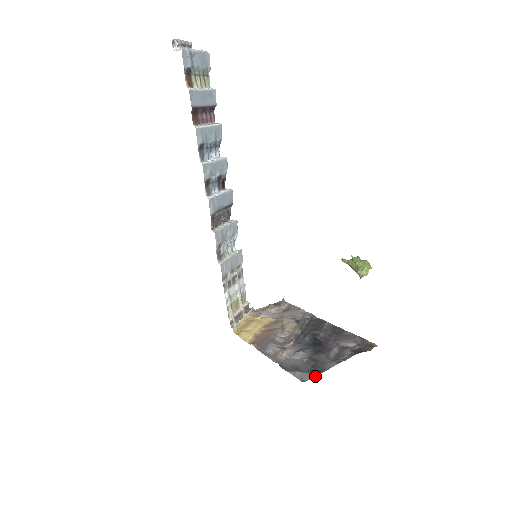
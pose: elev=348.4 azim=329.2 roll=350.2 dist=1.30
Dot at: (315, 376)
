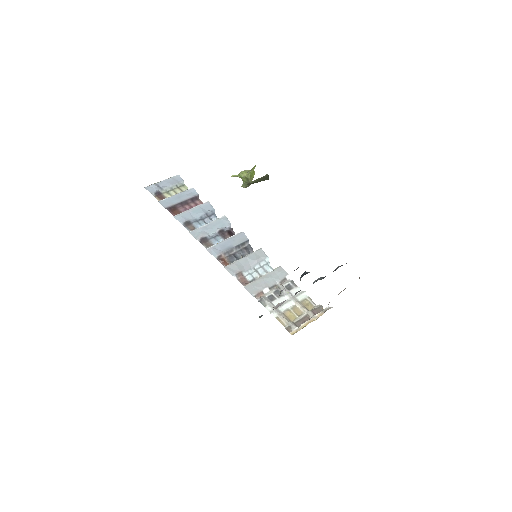
Dot at: occluded
